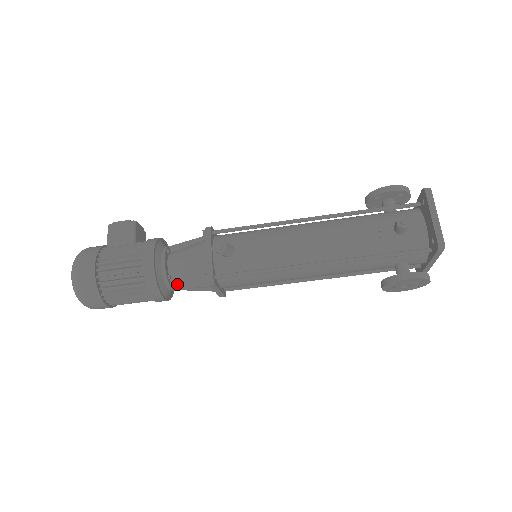
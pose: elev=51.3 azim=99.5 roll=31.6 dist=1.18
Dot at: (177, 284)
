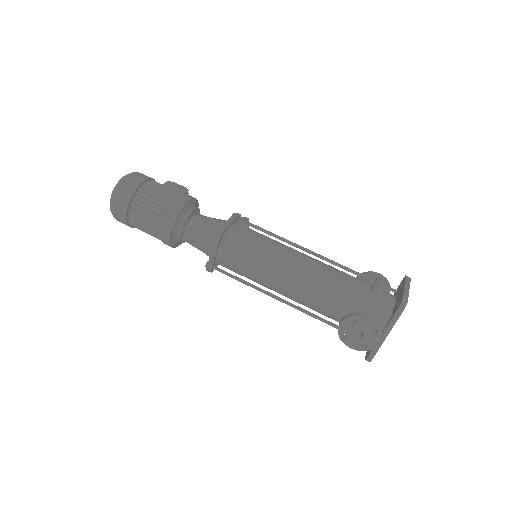
Dot at: (189, 230)
